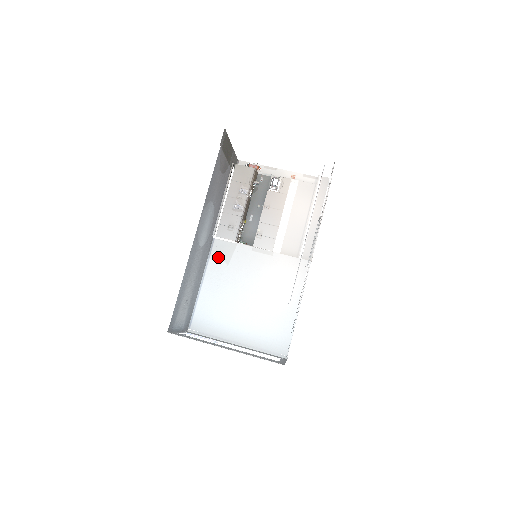
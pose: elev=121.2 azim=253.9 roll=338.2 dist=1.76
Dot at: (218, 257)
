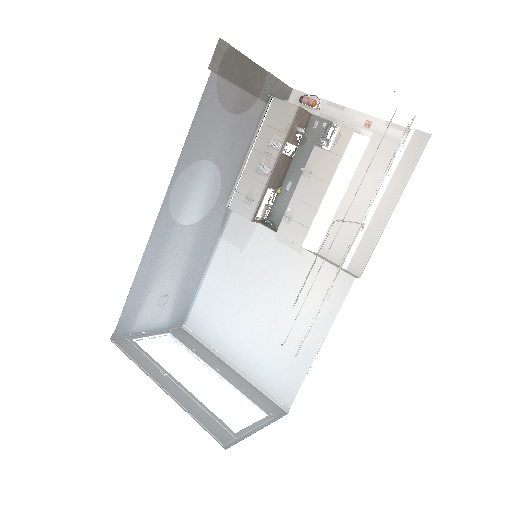
Dot at: (232, 238)
